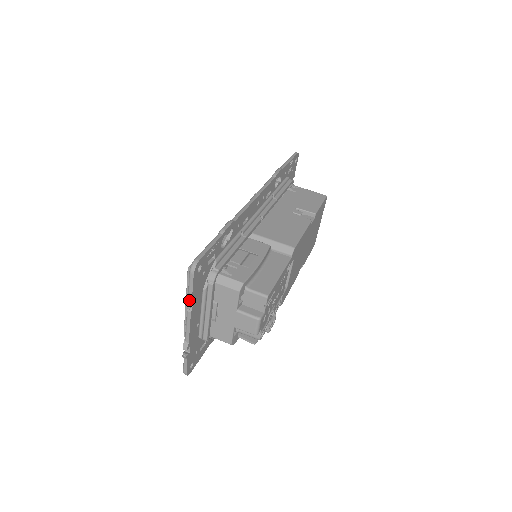
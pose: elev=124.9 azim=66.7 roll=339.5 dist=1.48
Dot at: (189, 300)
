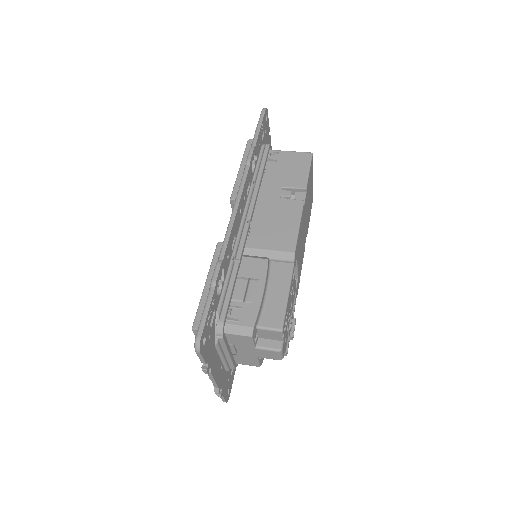
Dot at: (205, 368)
